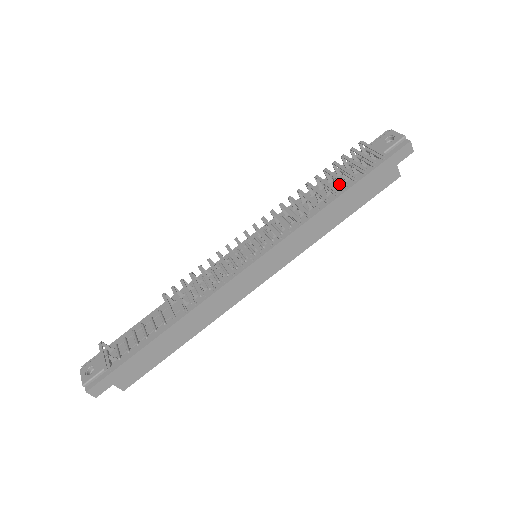
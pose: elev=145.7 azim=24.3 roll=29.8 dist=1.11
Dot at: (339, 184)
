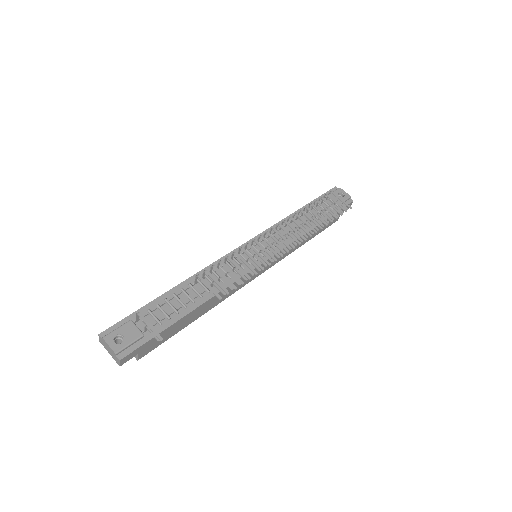
Dot at: (323, 219)
